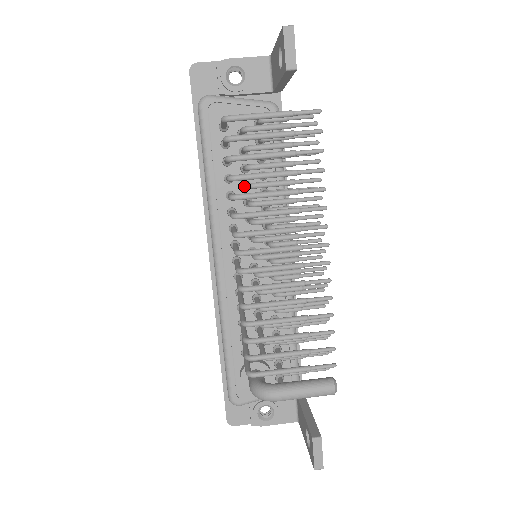
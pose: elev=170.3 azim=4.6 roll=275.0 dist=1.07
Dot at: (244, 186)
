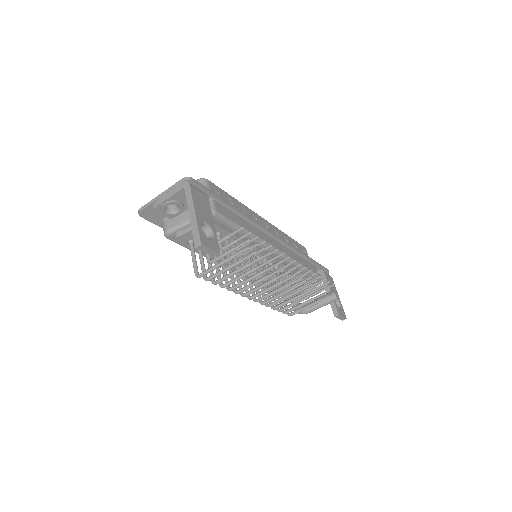
Dot at: occluded
